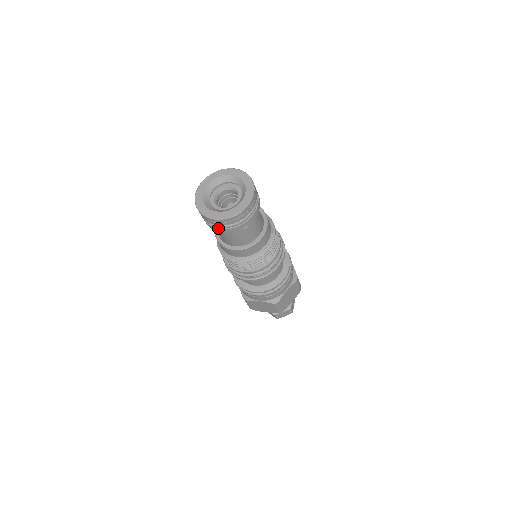
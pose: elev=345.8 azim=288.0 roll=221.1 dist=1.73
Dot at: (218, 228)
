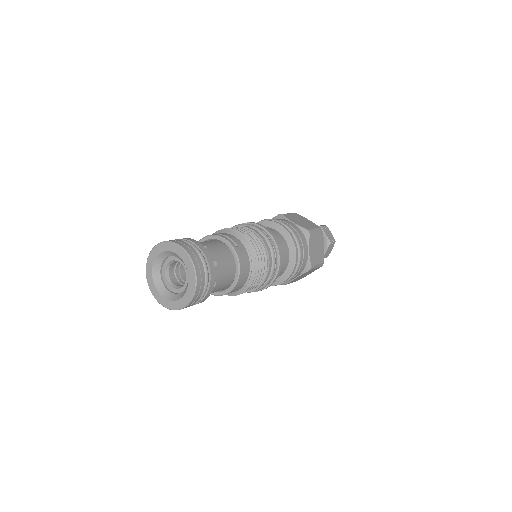
Dot at: occluded
